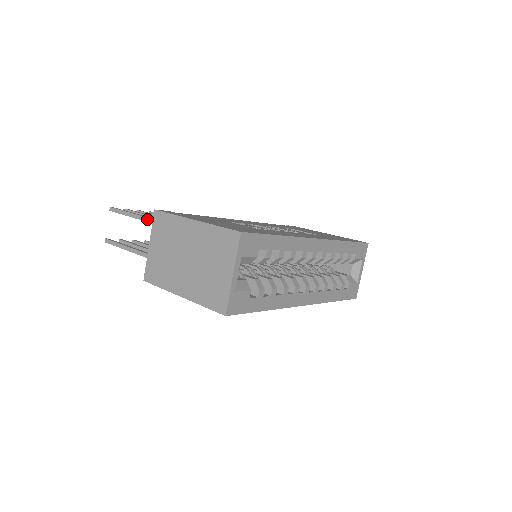
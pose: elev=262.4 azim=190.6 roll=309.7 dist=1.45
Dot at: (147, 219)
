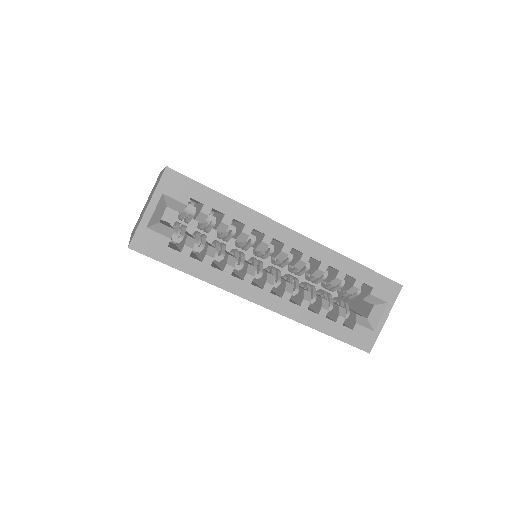
Dot at: occluded
